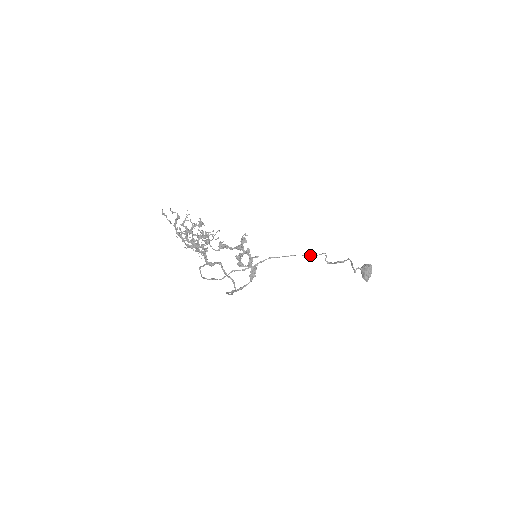
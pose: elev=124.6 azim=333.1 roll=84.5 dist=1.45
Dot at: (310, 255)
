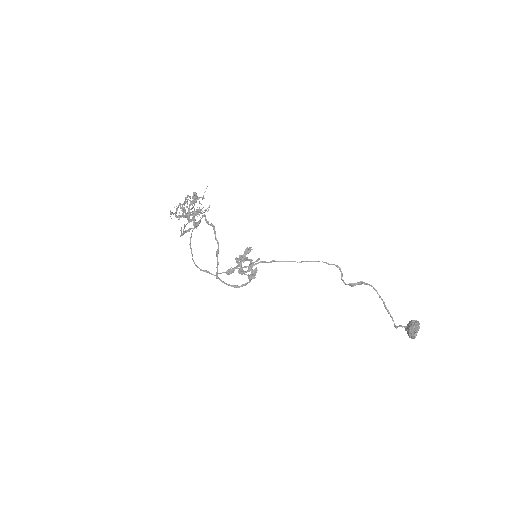
Dot at: (318, 261)
